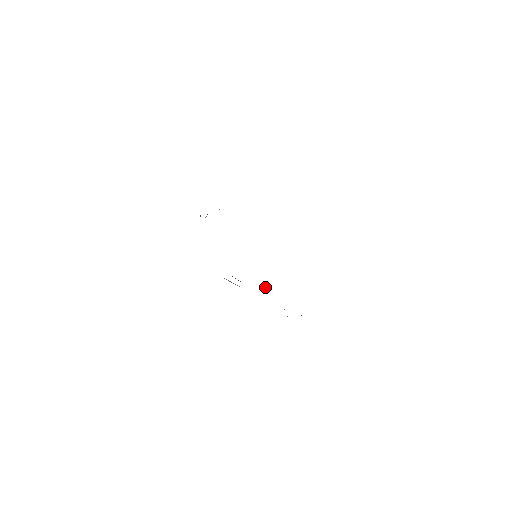
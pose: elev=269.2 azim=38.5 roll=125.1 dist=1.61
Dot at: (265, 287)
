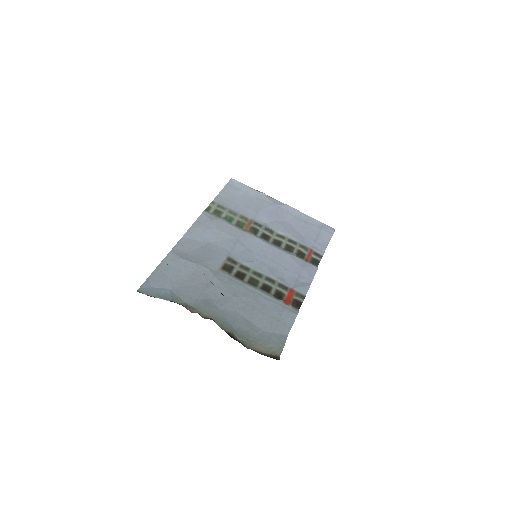
Dot at: (291, 307)
